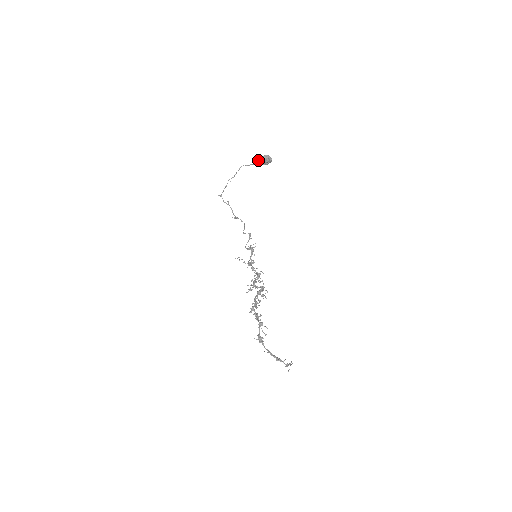
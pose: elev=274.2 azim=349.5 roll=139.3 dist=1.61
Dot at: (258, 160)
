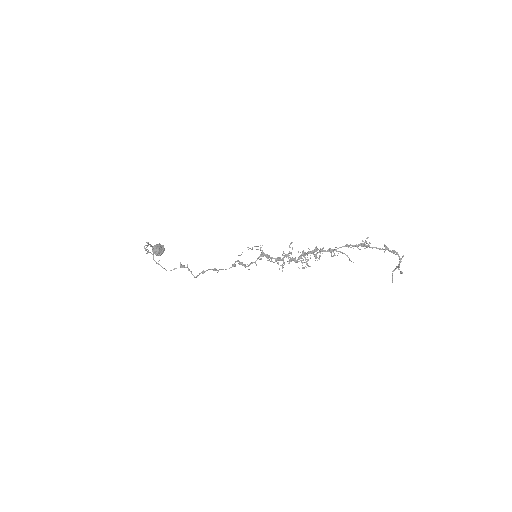
Dot at: (153, 247)
